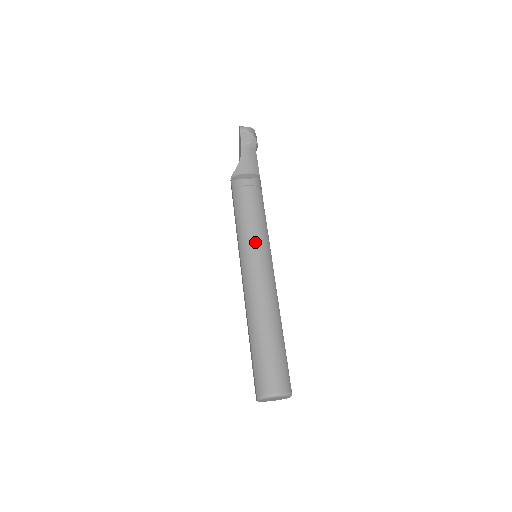
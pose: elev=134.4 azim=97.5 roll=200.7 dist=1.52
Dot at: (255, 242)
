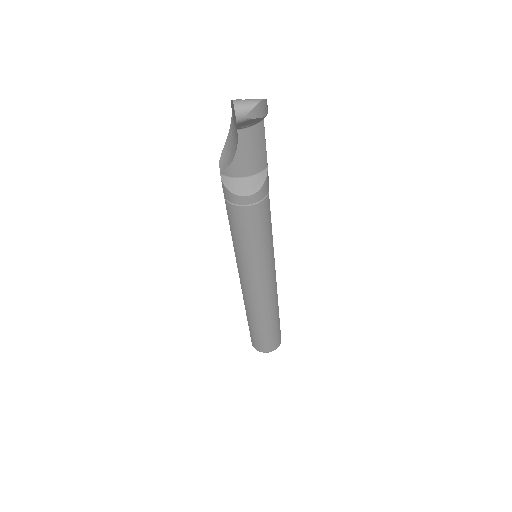
Dot at: (256, 266)
